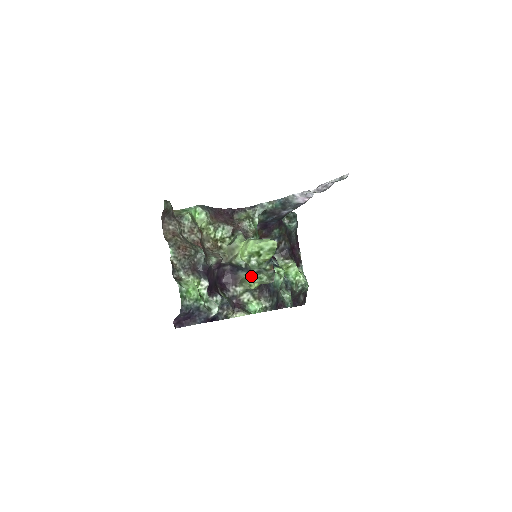
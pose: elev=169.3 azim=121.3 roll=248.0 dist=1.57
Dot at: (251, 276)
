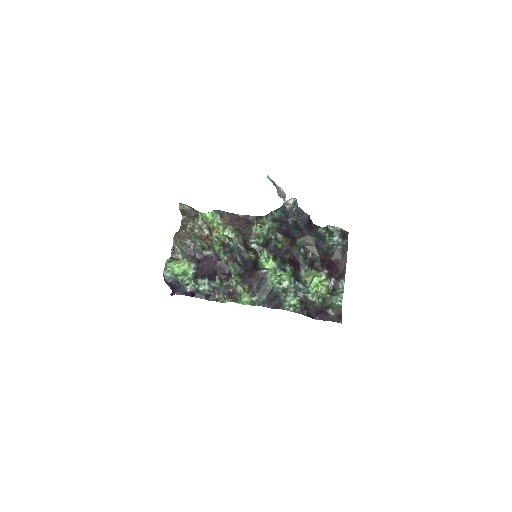
Dot at: occluded
